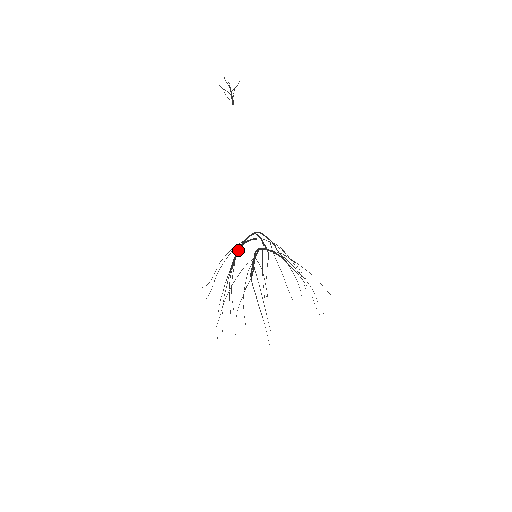
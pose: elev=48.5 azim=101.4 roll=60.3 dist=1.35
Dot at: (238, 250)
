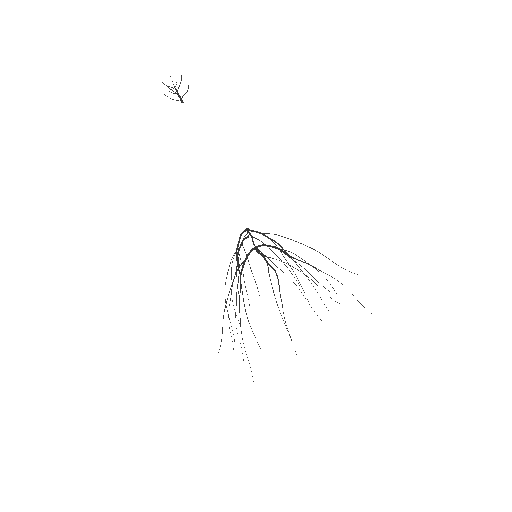
Dot at: (233, 255)
